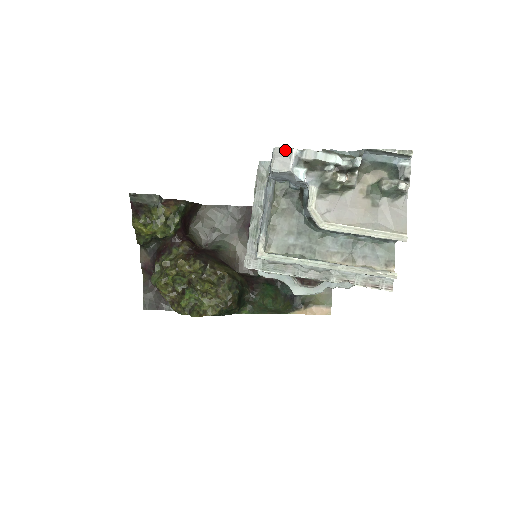
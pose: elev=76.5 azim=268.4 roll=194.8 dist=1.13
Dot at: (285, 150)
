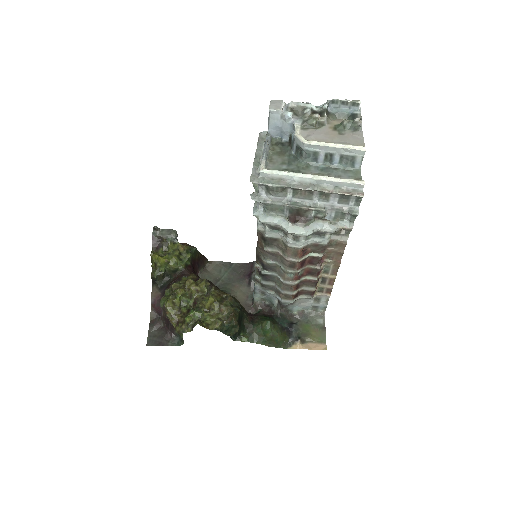
Dot at: (278, 101)
